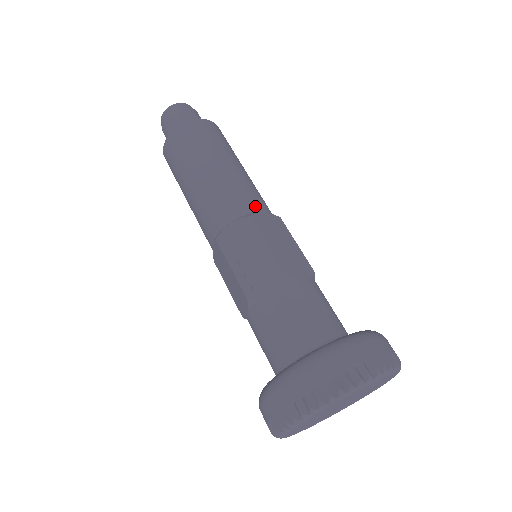
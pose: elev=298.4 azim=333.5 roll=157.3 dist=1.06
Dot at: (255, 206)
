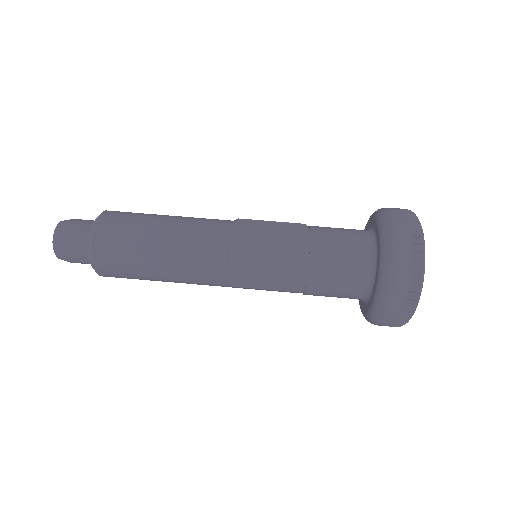
Dot at: (222, 238)
